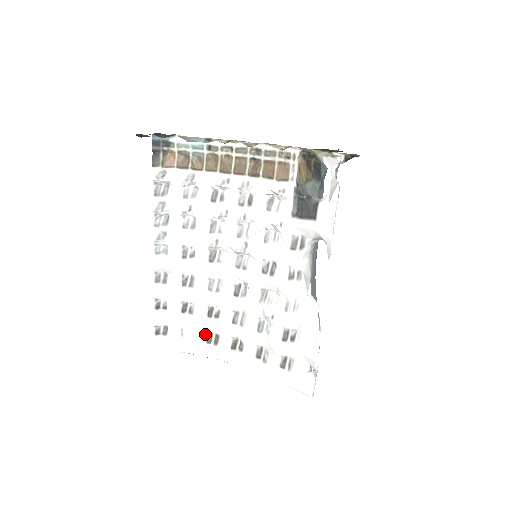
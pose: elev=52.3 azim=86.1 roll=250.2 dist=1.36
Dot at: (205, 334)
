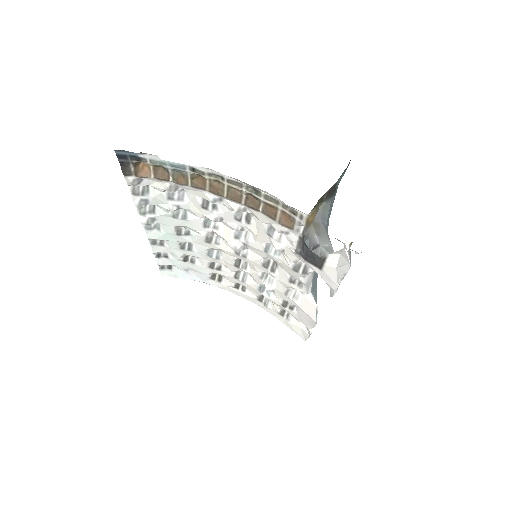
Dot at: (209, 275)
